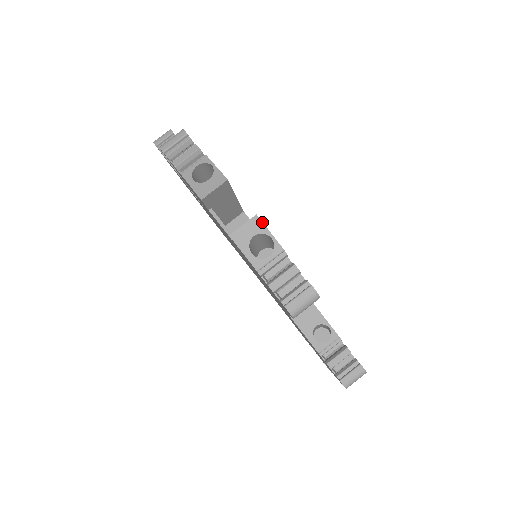
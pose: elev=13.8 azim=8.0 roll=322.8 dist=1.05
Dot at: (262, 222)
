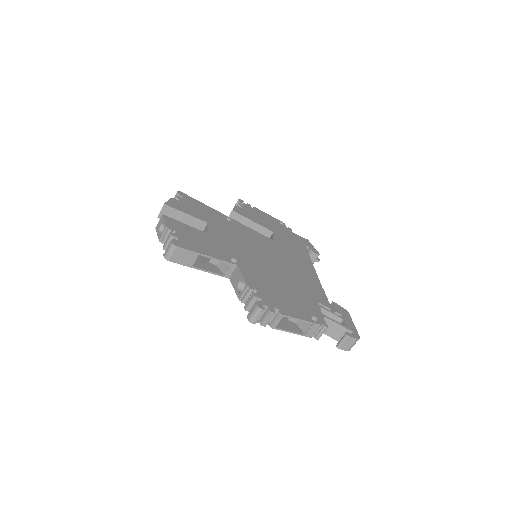
Dot at: (163, 217)
